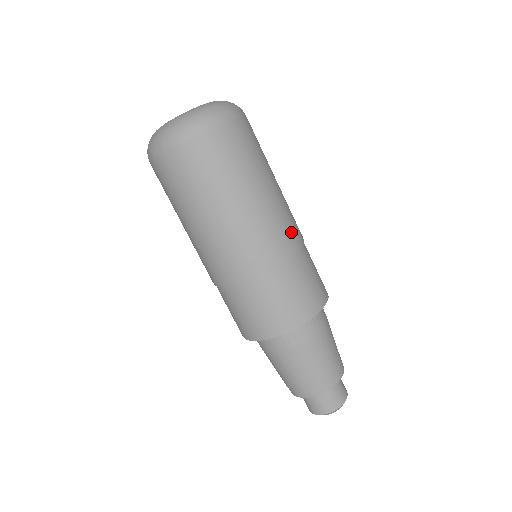
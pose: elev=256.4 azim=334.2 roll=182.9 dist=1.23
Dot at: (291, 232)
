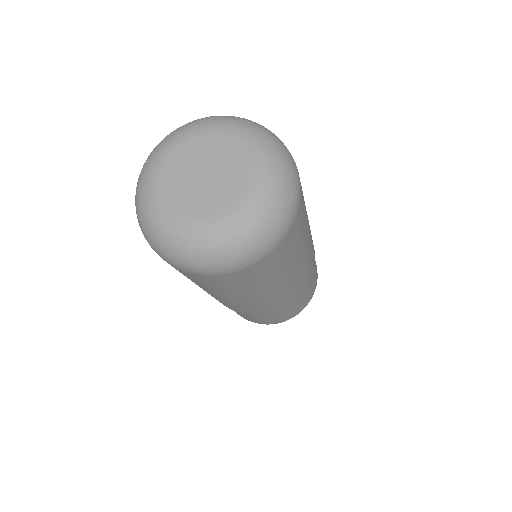
Dot at: (291, 296)
